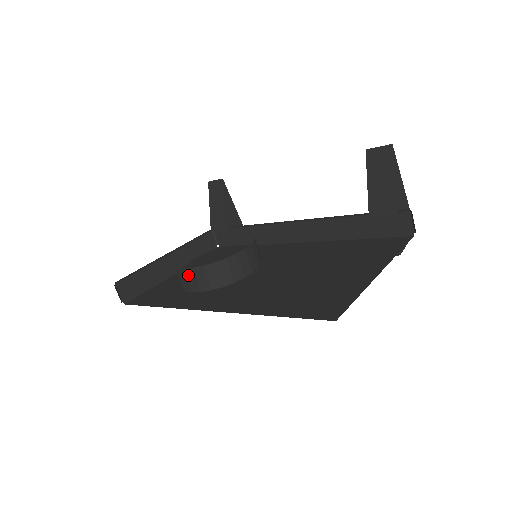
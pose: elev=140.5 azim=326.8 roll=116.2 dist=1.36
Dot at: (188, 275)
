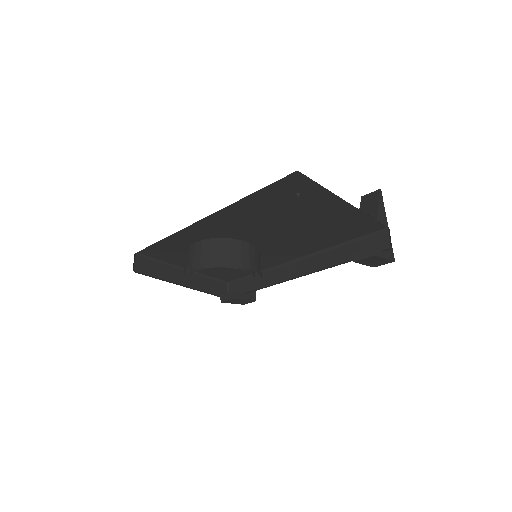
Dot at: (196, 247)
